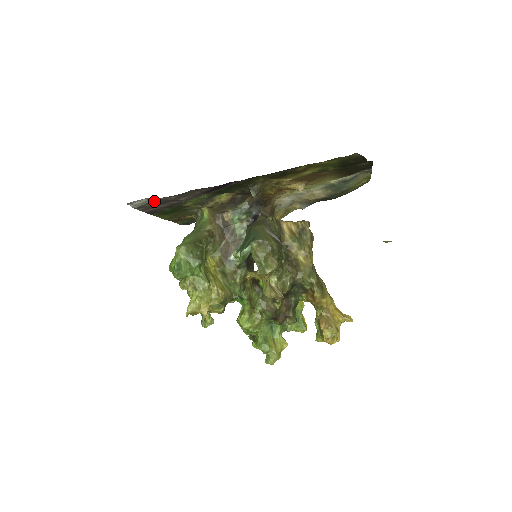
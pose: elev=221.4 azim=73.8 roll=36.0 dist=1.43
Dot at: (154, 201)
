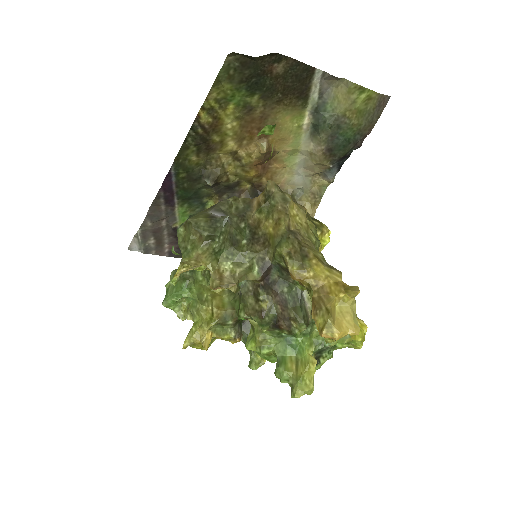
Dot at: (143, 237)
